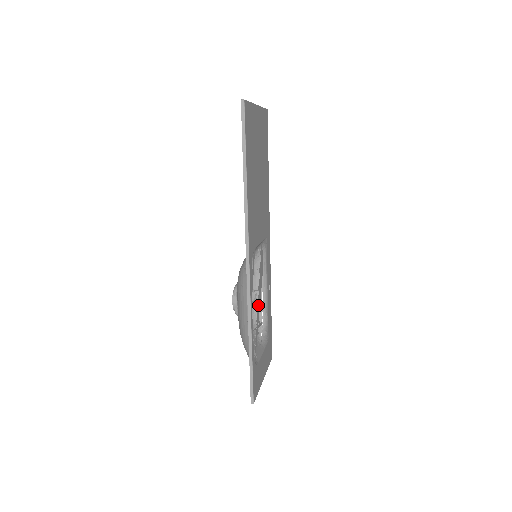
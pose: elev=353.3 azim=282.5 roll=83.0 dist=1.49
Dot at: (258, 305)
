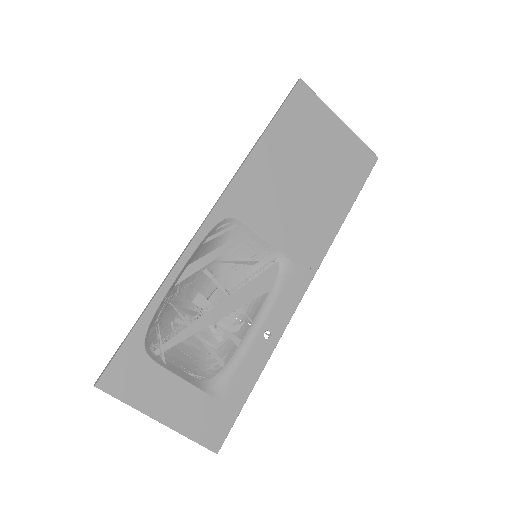
Dot at: (218, 309)
